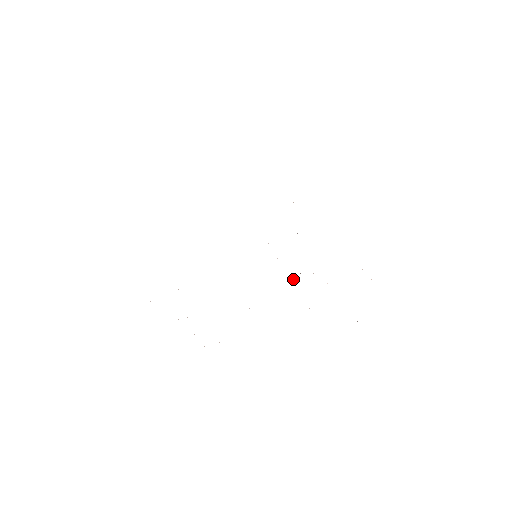
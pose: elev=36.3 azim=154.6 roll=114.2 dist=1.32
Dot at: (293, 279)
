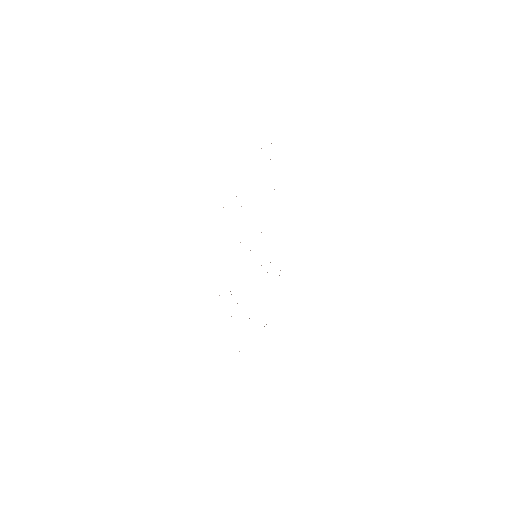
Dot at: occluded
